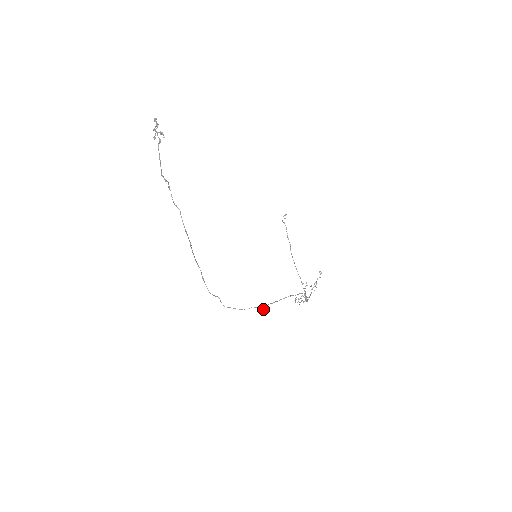
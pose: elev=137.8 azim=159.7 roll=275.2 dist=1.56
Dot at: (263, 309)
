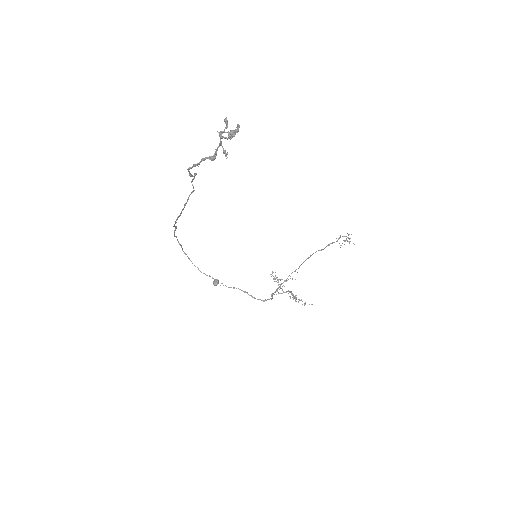
Dot at: (215, 284)
